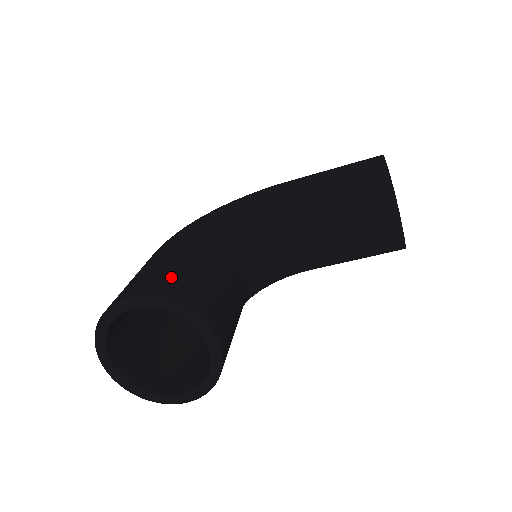
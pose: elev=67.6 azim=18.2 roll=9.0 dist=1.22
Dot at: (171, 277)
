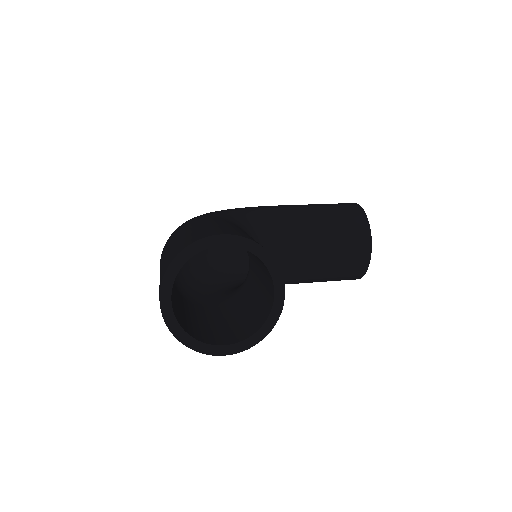
Dot at: (242, 233)
